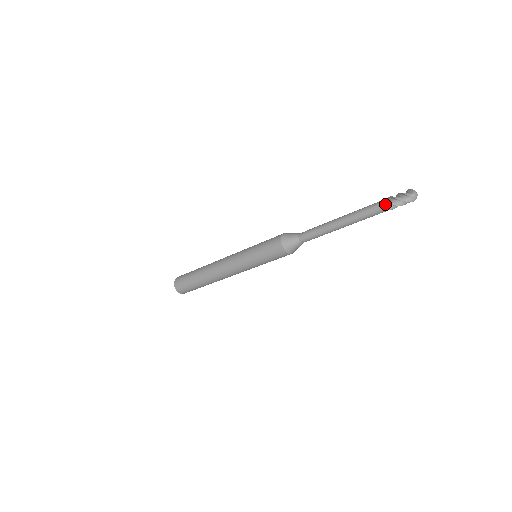
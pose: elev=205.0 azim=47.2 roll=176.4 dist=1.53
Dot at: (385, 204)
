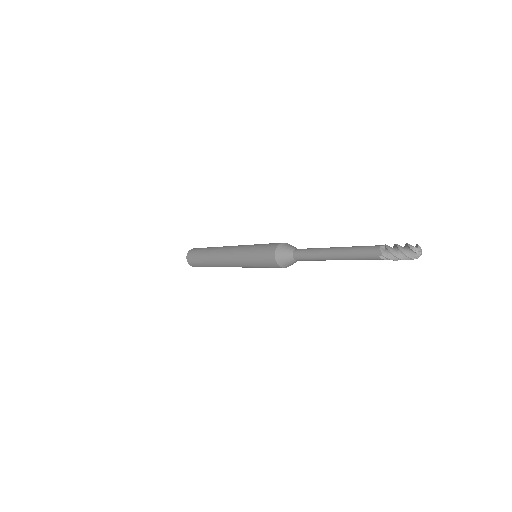
Dot at: (383, 256)
